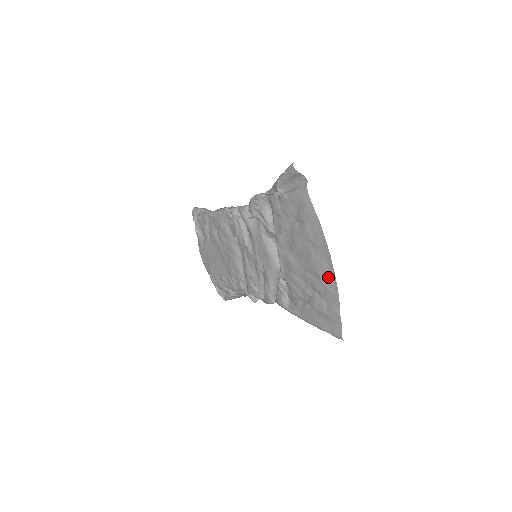
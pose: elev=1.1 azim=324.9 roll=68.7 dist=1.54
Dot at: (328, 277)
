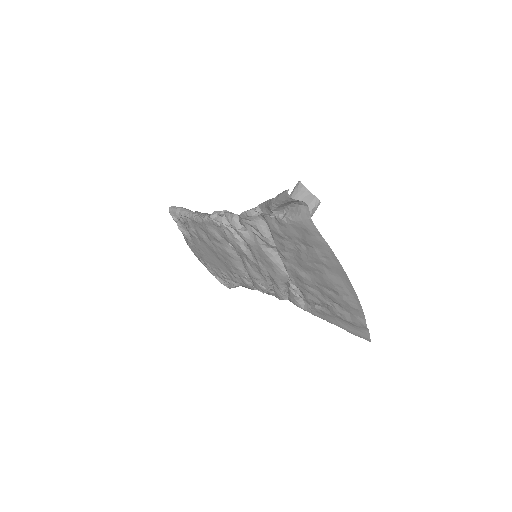
Dot at: (348, 295)
